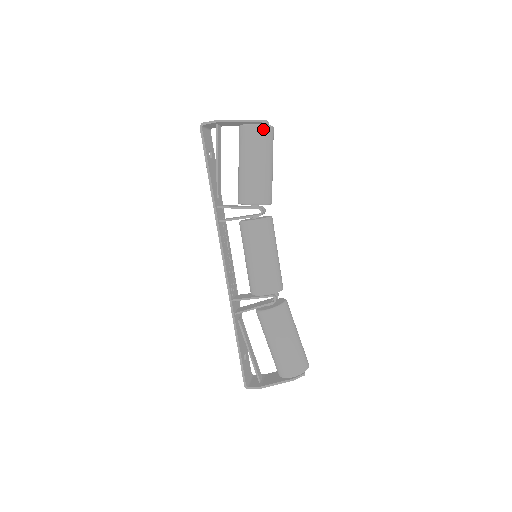
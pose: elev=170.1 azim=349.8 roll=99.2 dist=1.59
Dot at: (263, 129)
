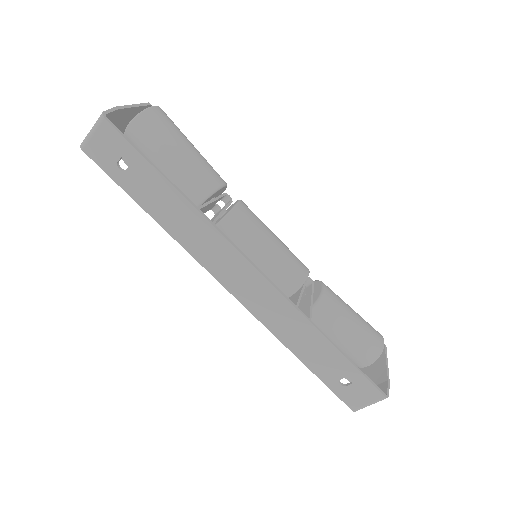
Dot at: (163, 112)
